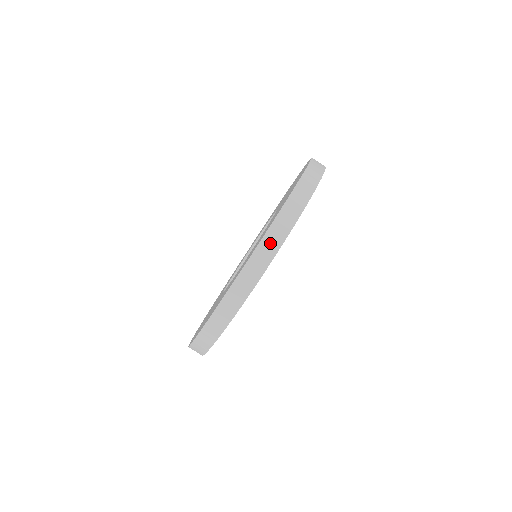
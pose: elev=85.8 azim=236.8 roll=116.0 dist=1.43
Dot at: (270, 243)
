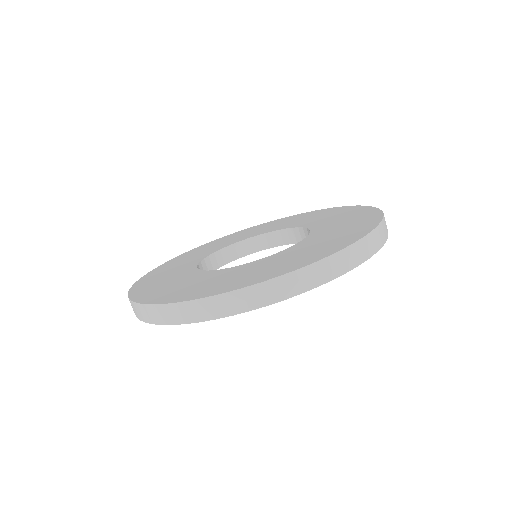
Dot at: (162, 314)
